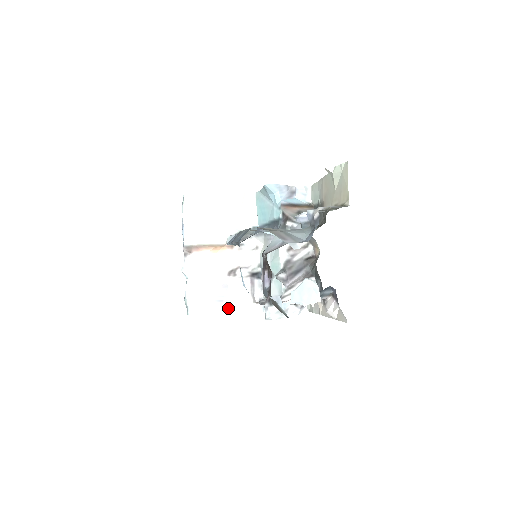
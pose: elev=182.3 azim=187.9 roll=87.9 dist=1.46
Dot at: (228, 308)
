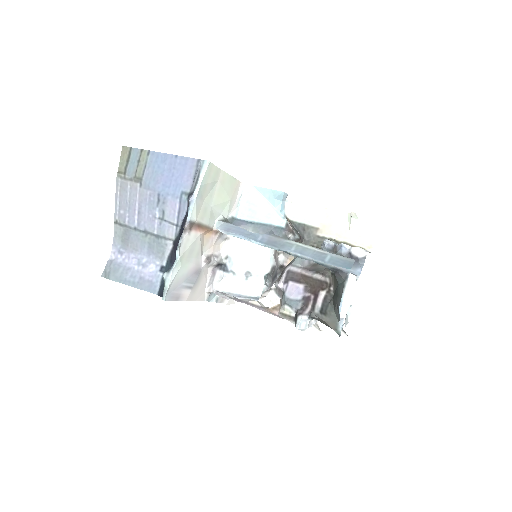
Dot at: (191, 296)
